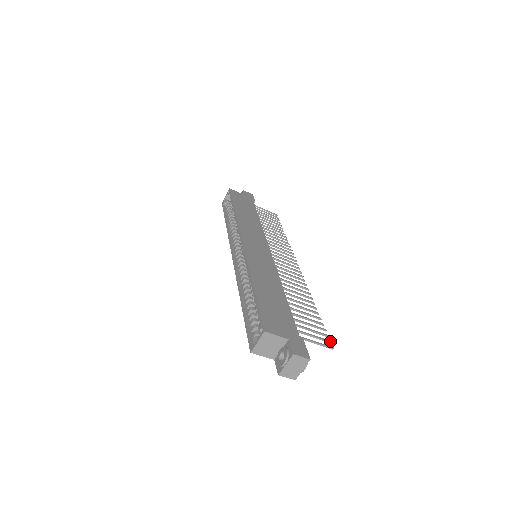
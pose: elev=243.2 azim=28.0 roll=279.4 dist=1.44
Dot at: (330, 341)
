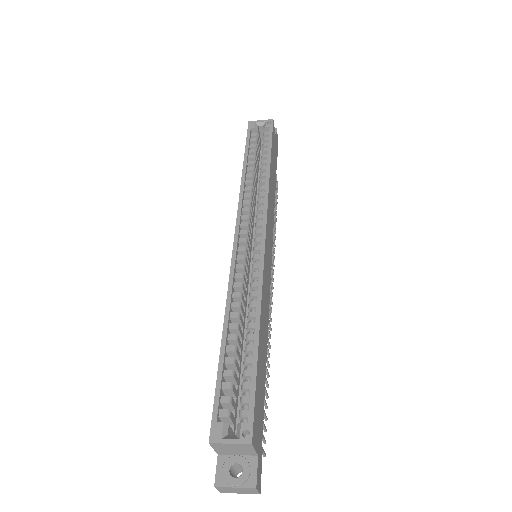
Dot at: occluded
